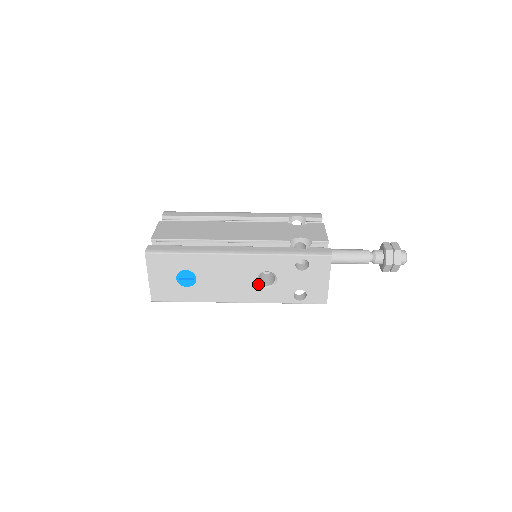
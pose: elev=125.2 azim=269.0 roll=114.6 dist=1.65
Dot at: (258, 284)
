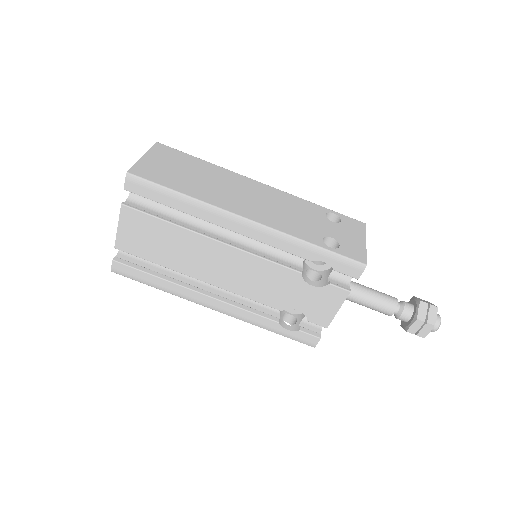
Dot at: occluded
